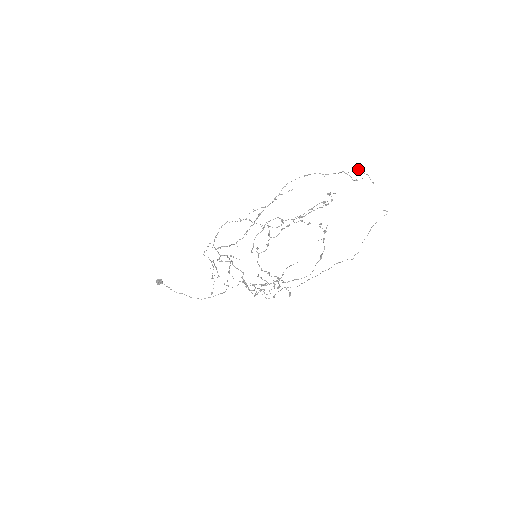
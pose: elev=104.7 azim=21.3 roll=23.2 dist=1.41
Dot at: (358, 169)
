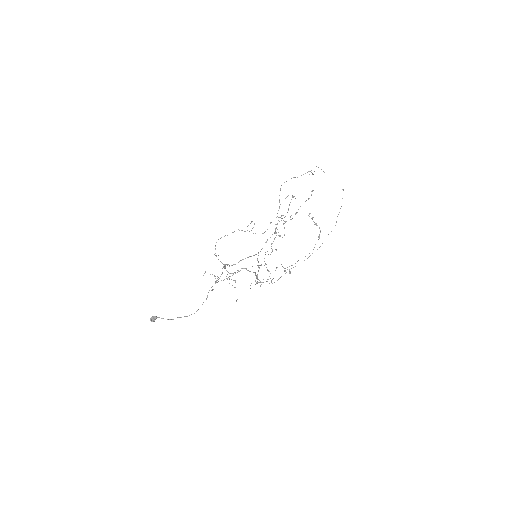
Dot at: (316, 166)
